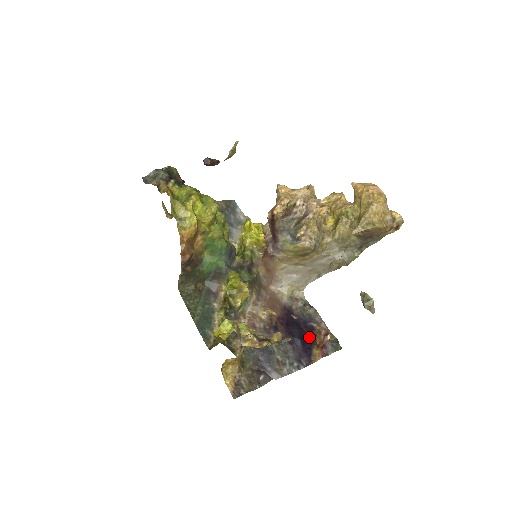
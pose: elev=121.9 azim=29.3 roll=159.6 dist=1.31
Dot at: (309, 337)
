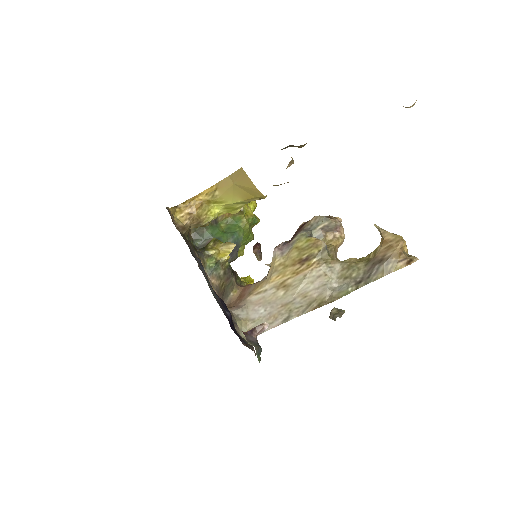
Dot at: (236, 332)
